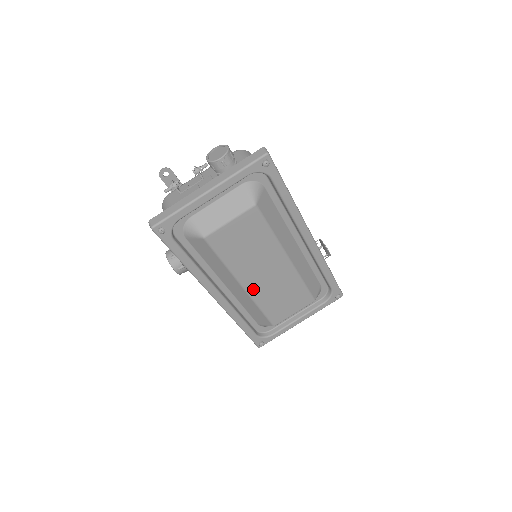
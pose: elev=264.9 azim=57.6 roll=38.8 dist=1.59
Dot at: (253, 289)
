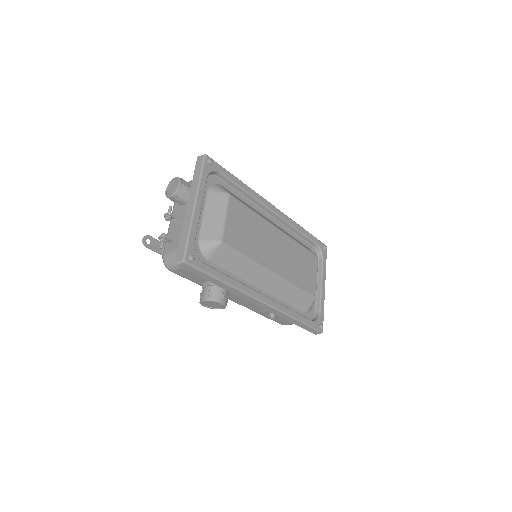
Dot at: (280, 271)
